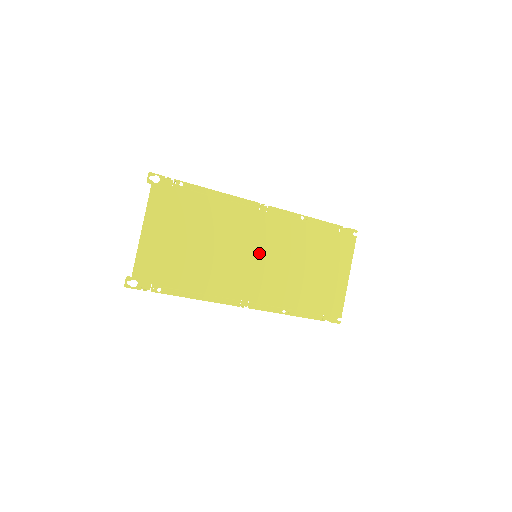
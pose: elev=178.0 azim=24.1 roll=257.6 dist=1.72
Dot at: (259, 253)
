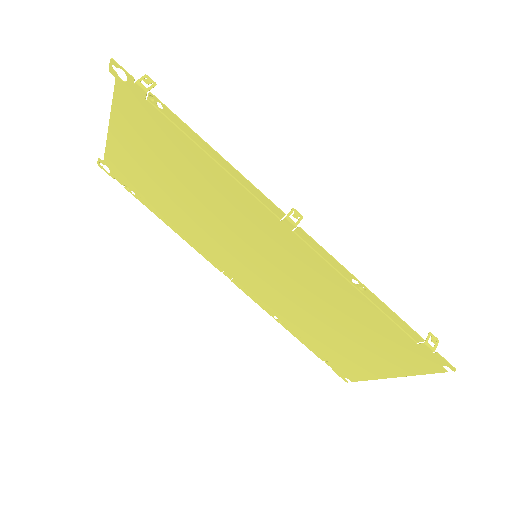
Dot at: (261, 257)
